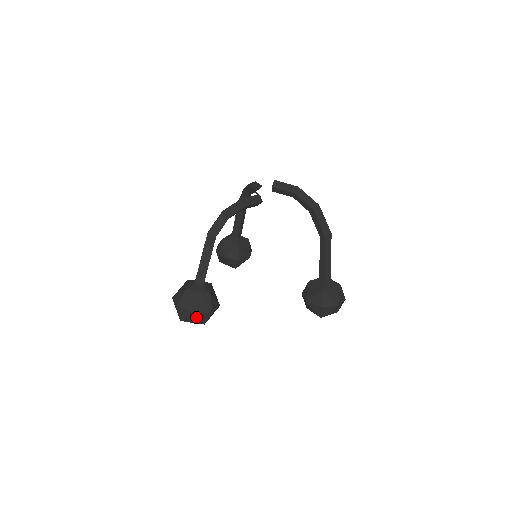
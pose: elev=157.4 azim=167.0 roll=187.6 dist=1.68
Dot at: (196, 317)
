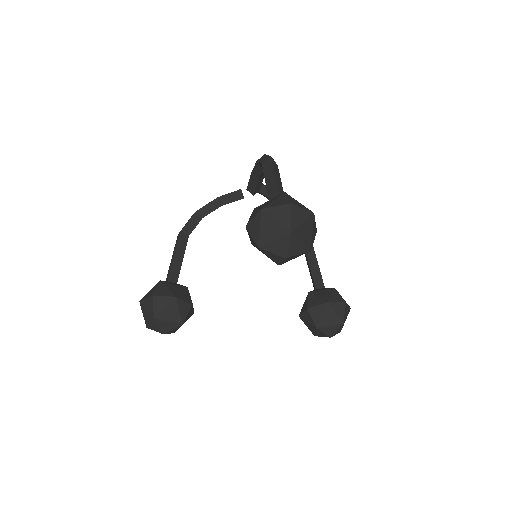
Dot at: (311, 226)
